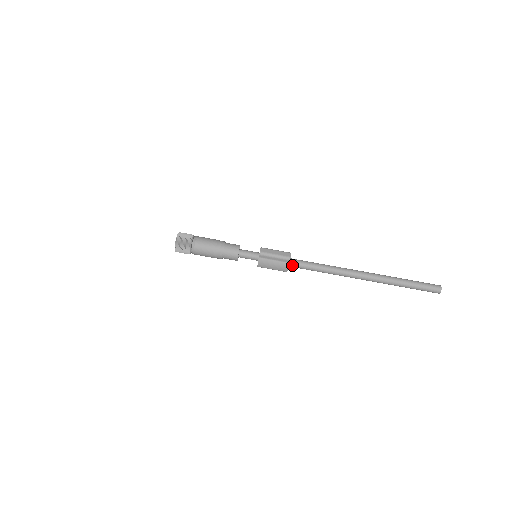
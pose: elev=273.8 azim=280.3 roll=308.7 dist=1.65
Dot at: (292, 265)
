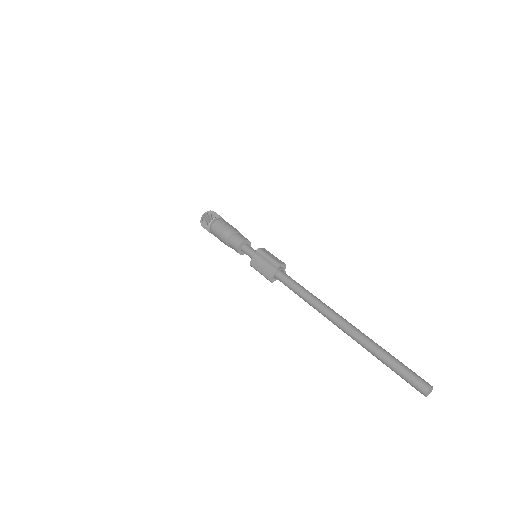
Dot at: (279, 276)
